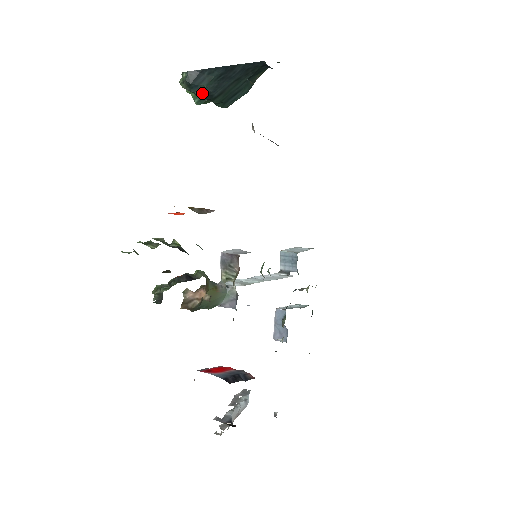
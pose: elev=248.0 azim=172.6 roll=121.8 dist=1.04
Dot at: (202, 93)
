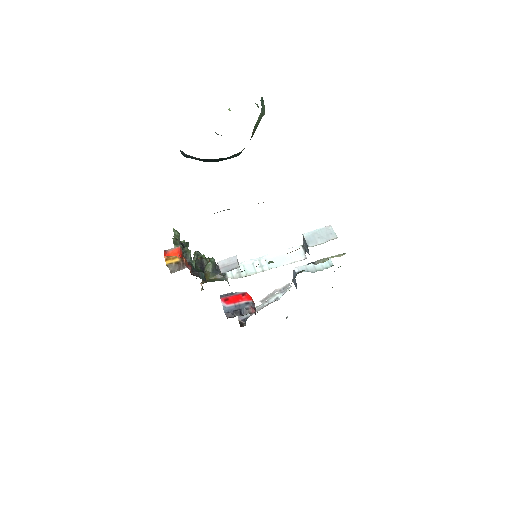
Dot at: occluded
